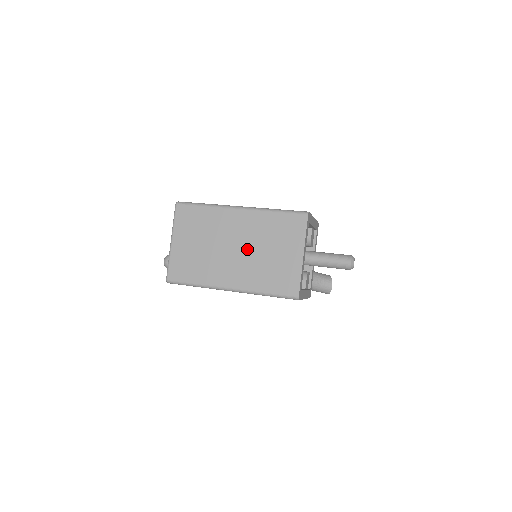
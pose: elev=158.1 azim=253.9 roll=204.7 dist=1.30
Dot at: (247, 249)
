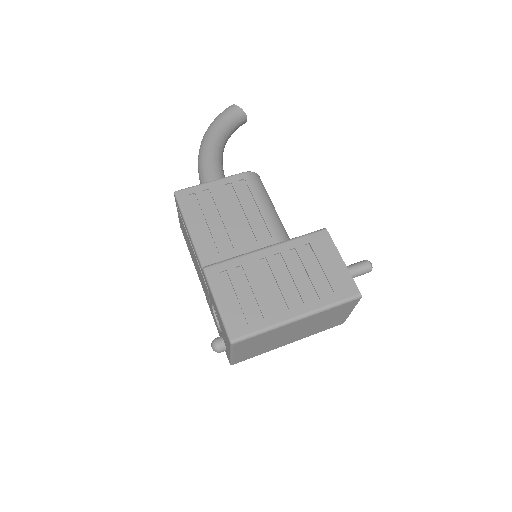
Dot at: (305, 329)
